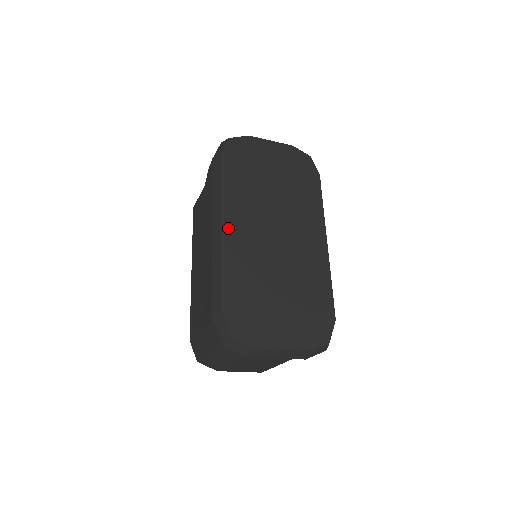
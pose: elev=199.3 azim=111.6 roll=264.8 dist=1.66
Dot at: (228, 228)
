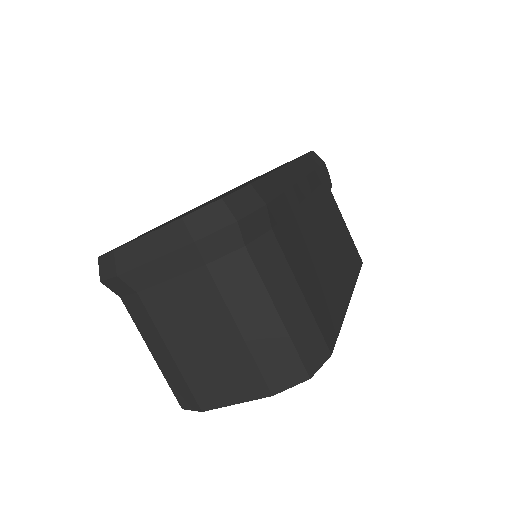
Dot at: occluded
